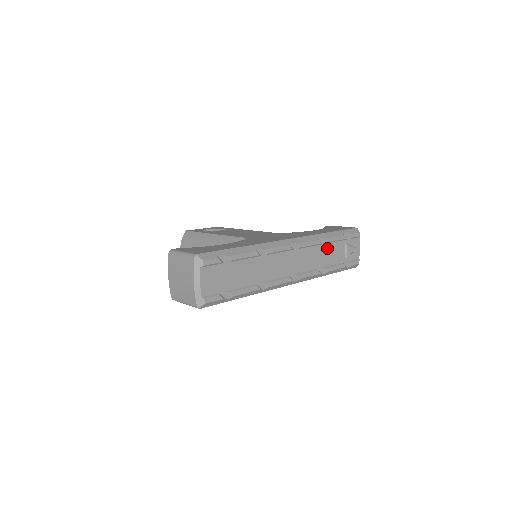
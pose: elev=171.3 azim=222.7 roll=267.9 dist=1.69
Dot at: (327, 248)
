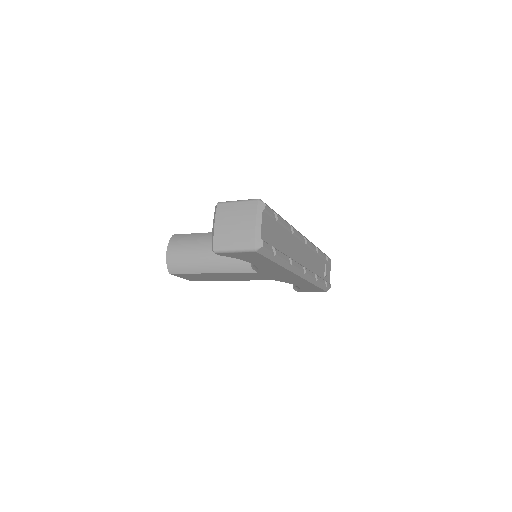
Dot at: (317, 258)
